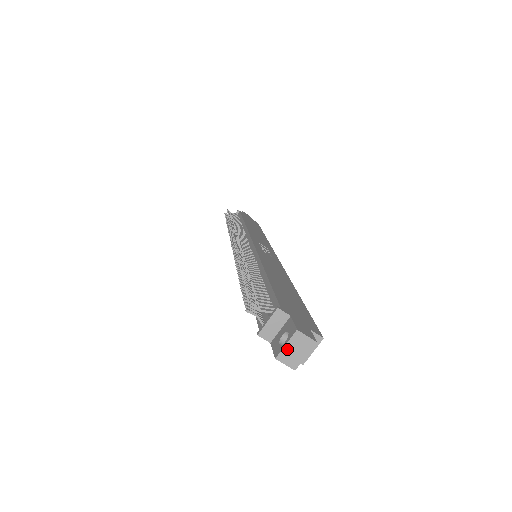
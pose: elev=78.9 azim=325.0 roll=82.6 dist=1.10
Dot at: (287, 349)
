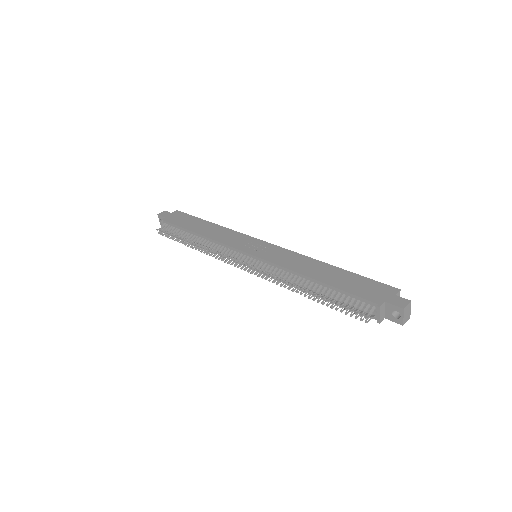
Dot at: (404, 318)
